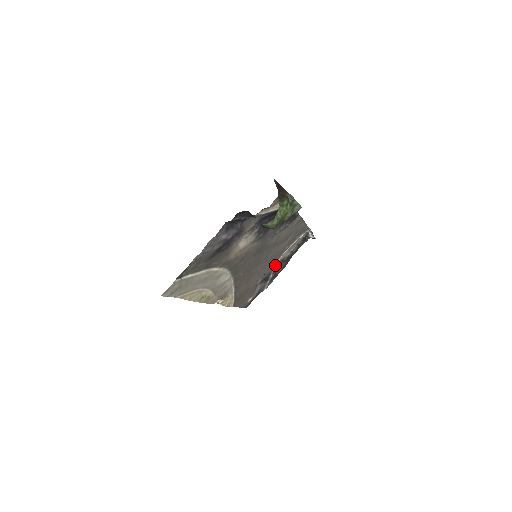
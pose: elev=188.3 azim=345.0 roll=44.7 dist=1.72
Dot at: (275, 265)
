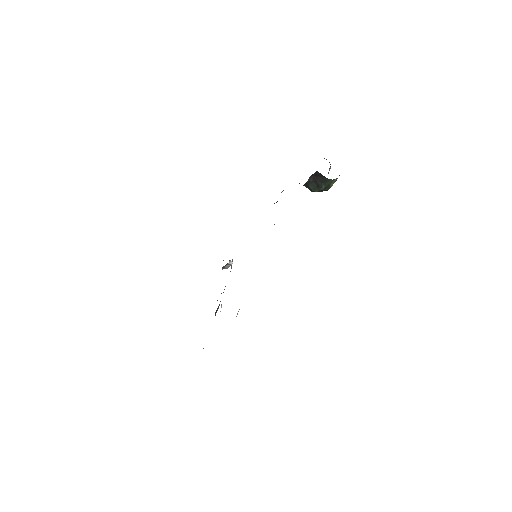
Dot at: occluded
